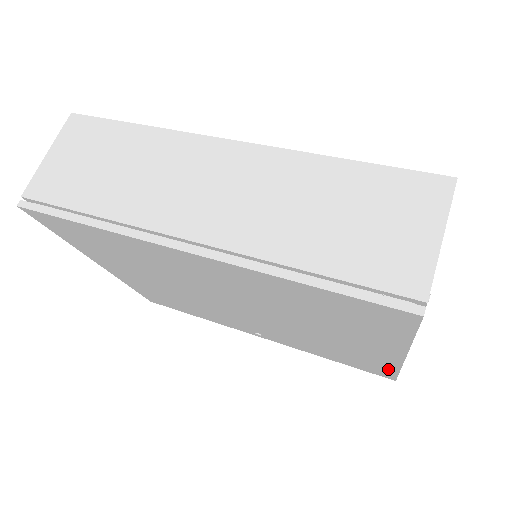
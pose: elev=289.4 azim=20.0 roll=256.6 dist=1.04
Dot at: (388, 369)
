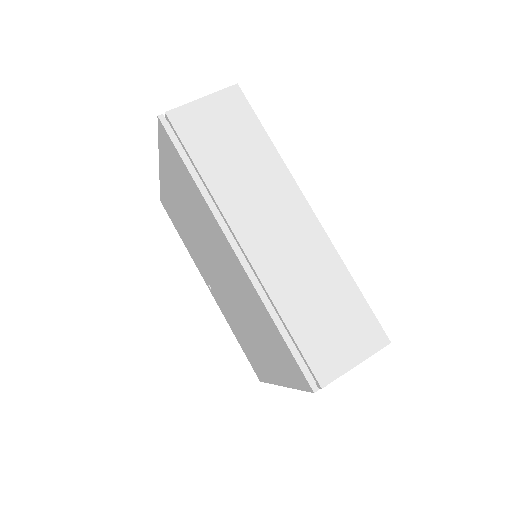
Dot at: (264, 376)
